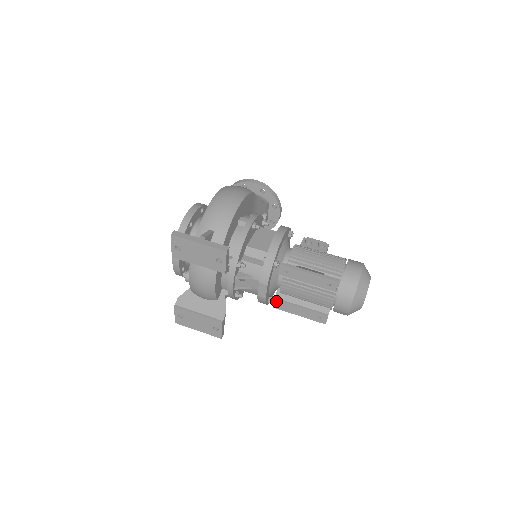
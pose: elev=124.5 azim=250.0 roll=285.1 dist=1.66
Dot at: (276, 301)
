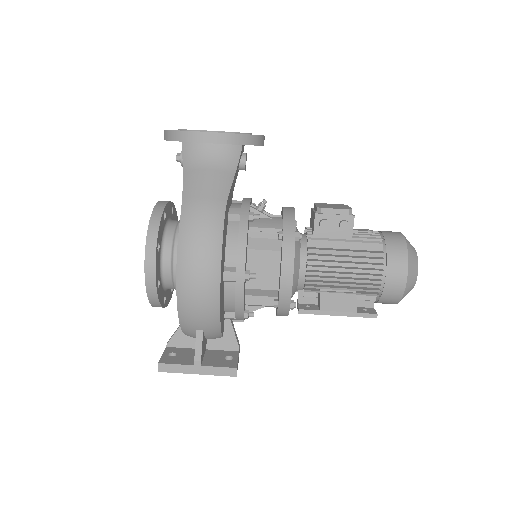
Dot at: (297, 291)
